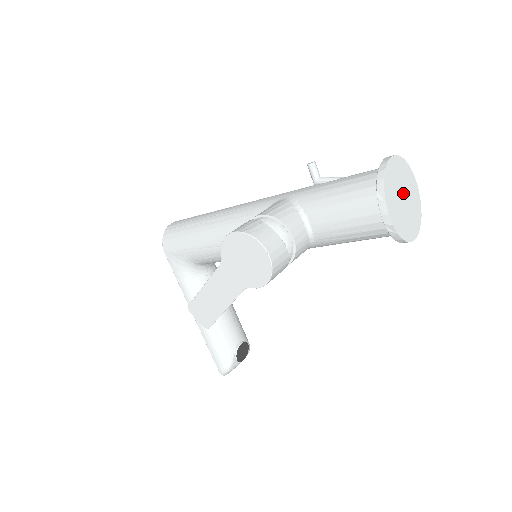
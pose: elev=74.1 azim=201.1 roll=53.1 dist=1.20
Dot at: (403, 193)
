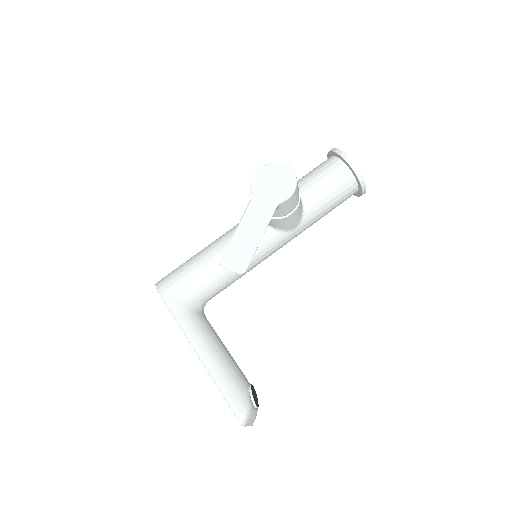
Dot at: occluded
